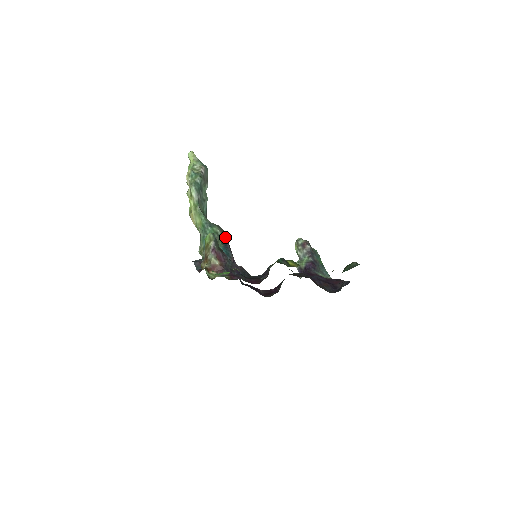
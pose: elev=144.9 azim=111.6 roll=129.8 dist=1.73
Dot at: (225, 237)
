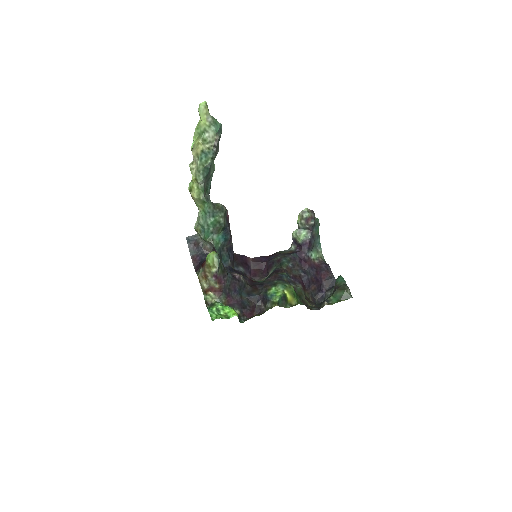
Dot at: (226, 215)
